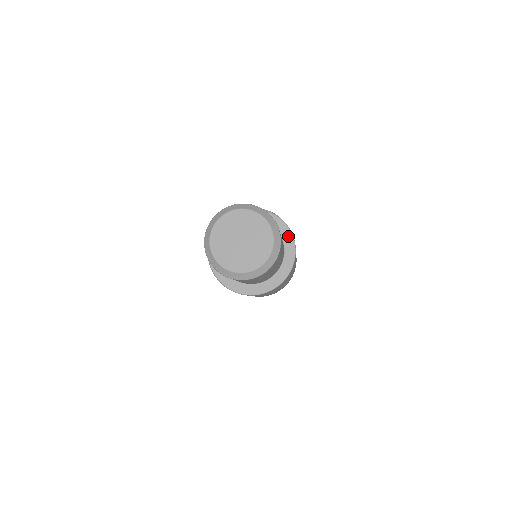
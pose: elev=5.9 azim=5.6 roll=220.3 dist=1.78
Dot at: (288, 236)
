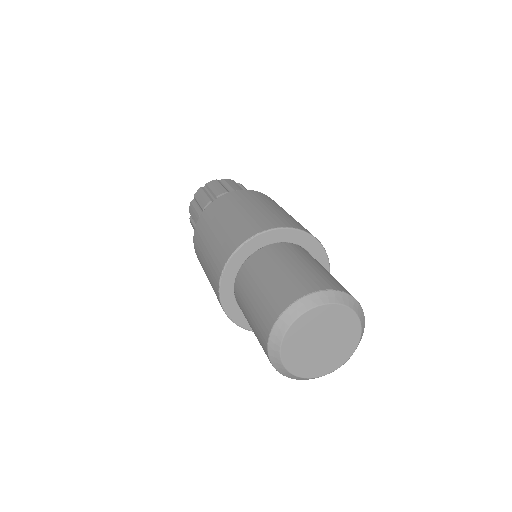
Dot at: (289, 234)
